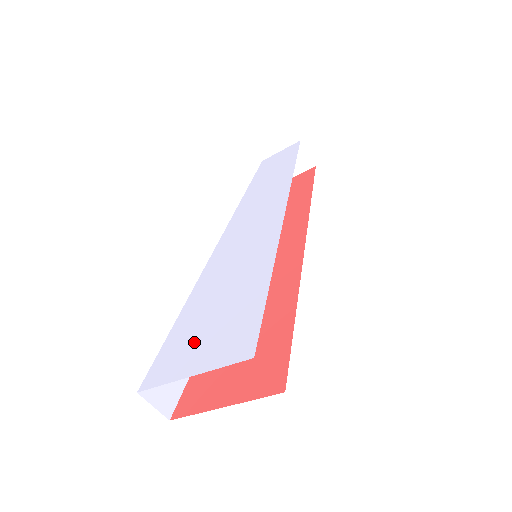
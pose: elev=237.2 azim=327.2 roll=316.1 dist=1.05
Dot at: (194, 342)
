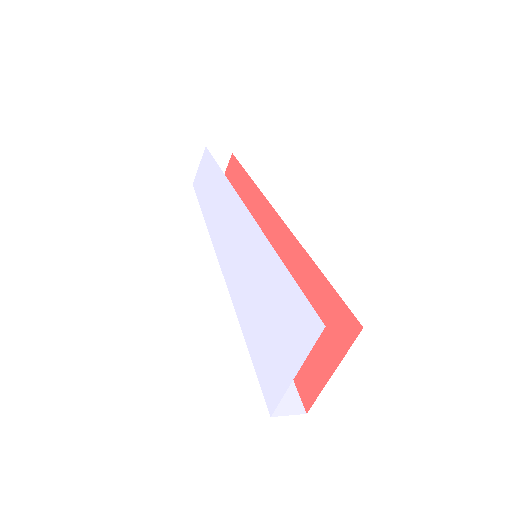
Dot at: (275, 351)
